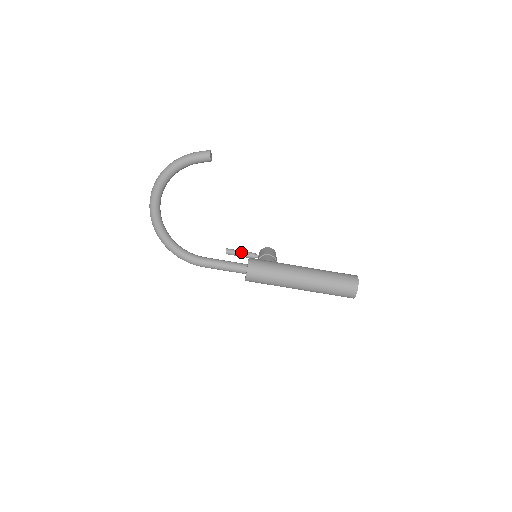
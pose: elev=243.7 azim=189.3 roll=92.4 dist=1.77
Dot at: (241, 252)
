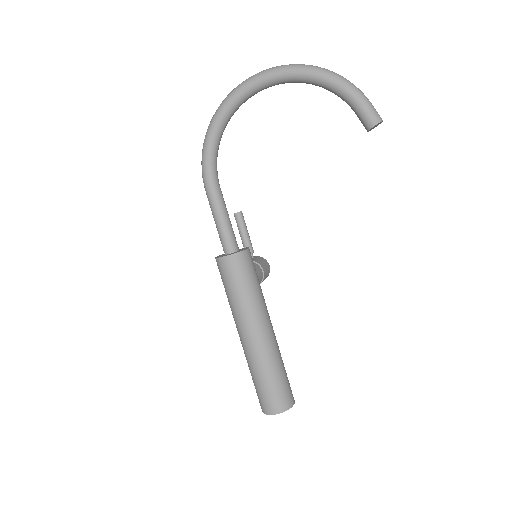
Dot at: (247, 232)
